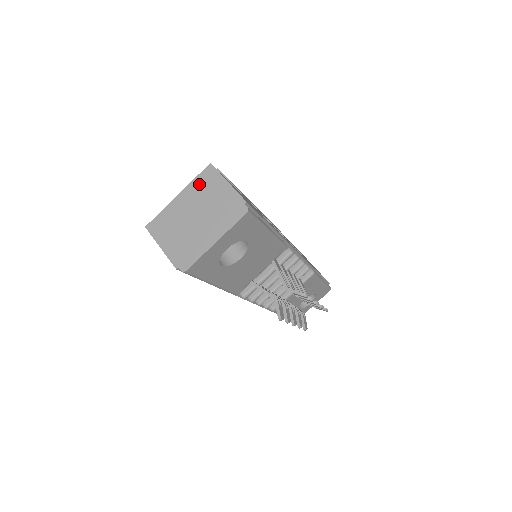
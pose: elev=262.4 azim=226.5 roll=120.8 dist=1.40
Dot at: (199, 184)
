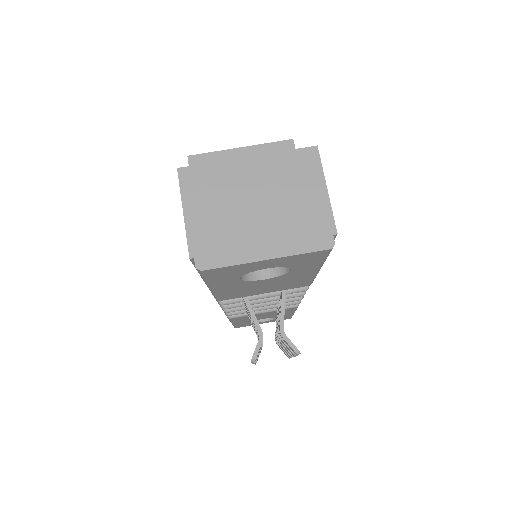
Dot at: (286, 163)
